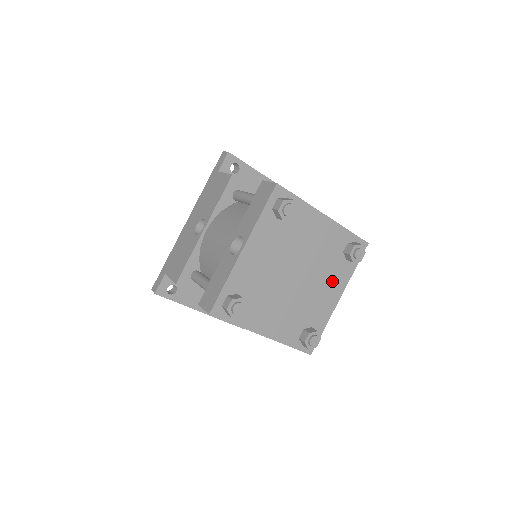
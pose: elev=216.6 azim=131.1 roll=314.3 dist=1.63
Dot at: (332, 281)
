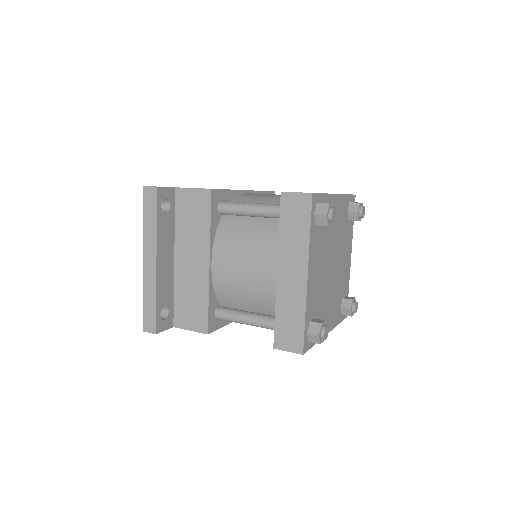
Dot at: (333, 309)
